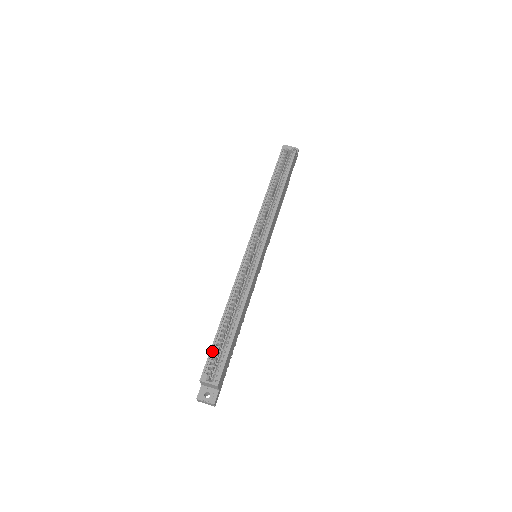
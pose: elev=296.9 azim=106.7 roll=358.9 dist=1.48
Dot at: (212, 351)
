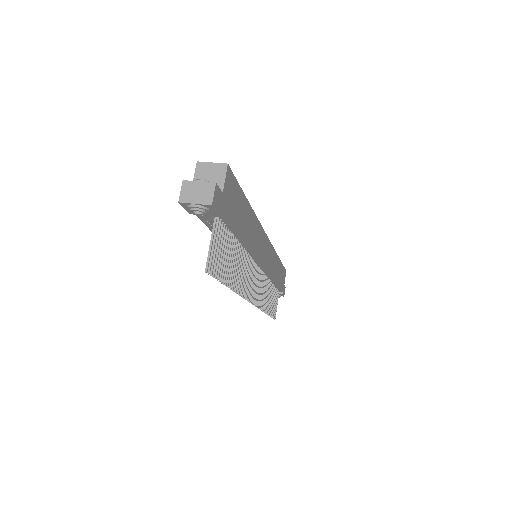
Dot at: occluded
